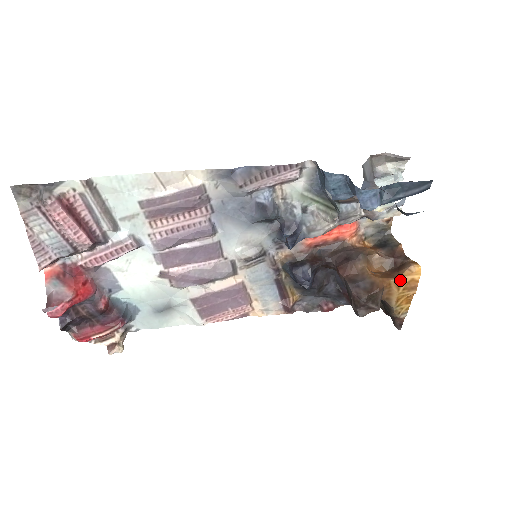
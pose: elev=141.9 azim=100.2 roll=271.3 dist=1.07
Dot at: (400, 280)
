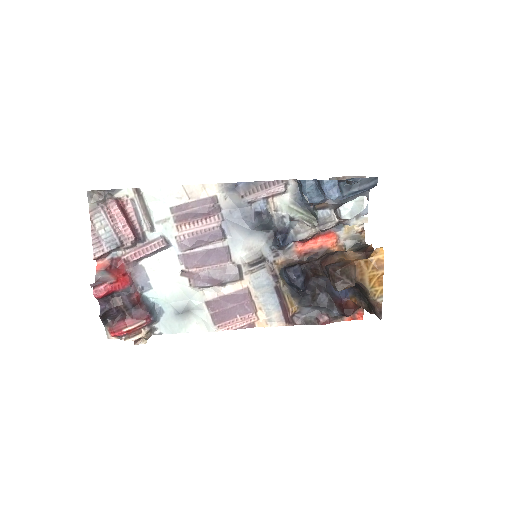
Dot at: (368, 260)
